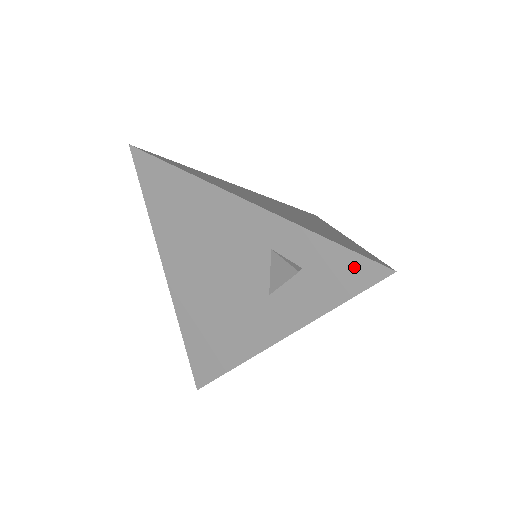
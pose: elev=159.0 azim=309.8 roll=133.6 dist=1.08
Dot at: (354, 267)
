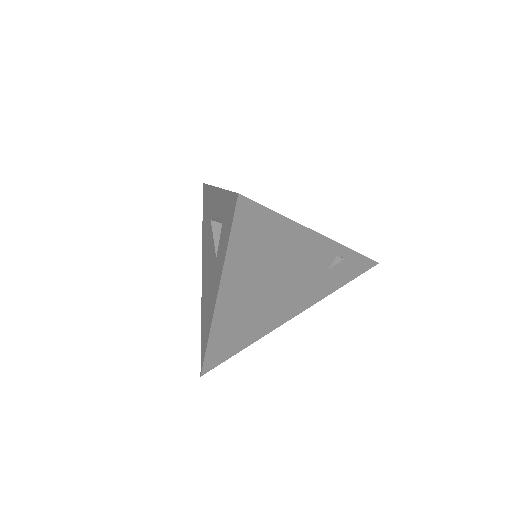
Dot at: (231, 205)
